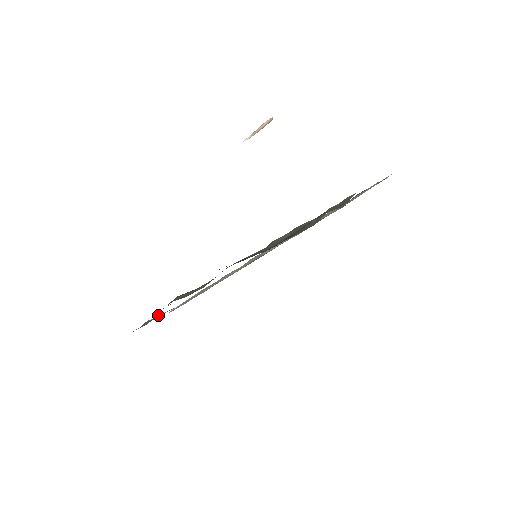
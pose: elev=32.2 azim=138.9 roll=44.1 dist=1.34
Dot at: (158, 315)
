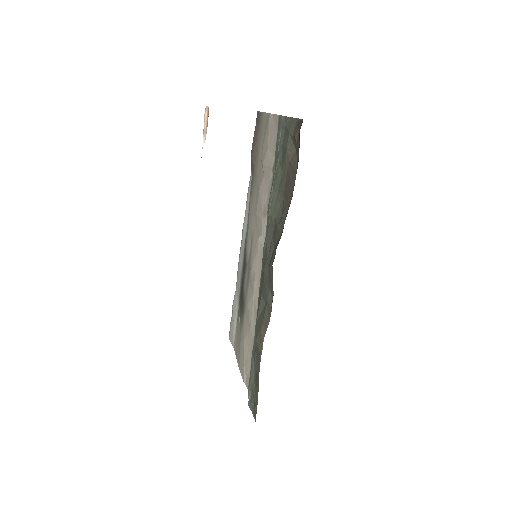
Dot at: (251, 386)
